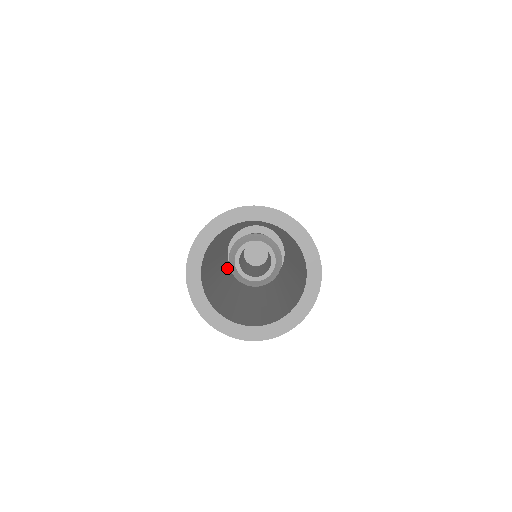
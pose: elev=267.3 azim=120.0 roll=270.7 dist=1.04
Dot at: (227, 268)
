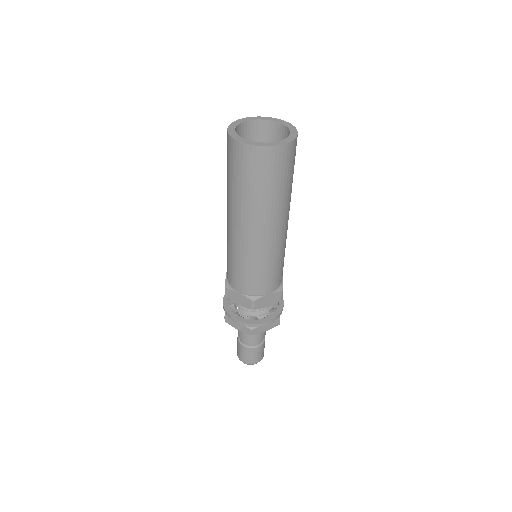
Dot at: occluded
